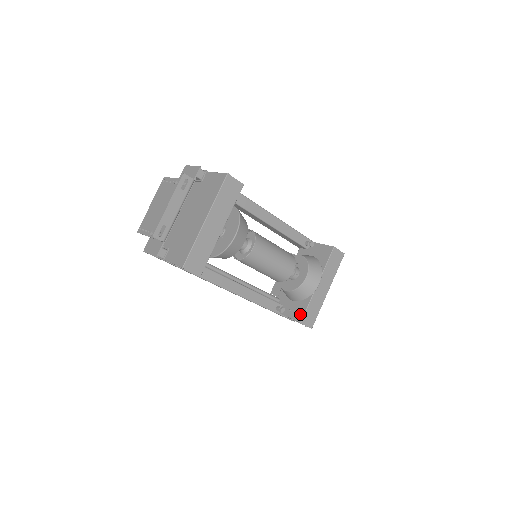
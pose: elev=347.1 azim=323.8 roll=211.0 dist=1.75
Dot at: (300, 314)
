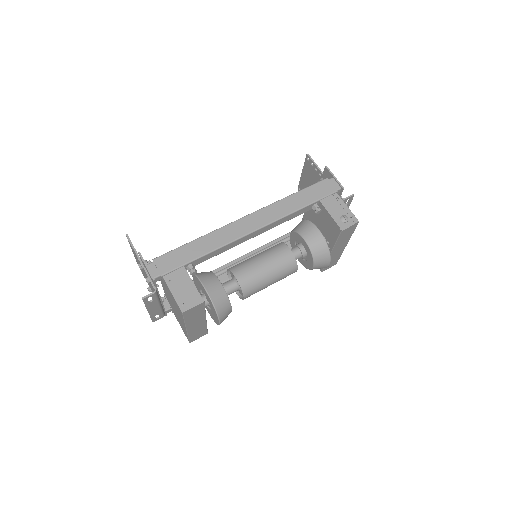
Dot at: occluded
